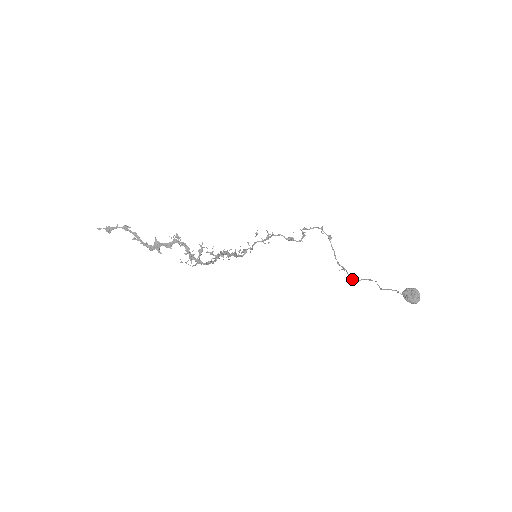
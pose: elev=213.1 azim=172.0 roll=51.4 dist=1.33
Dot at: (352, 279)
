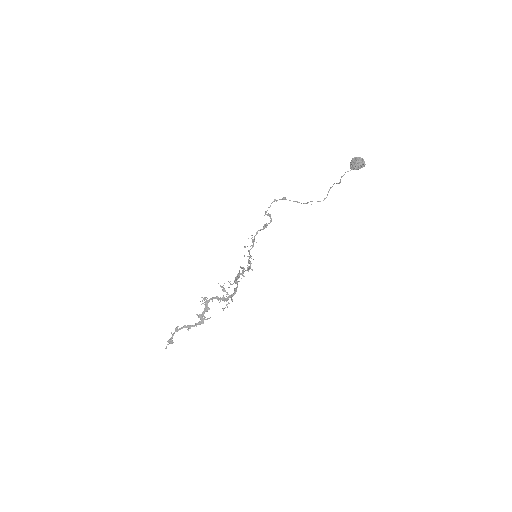
Dot at: occluded
